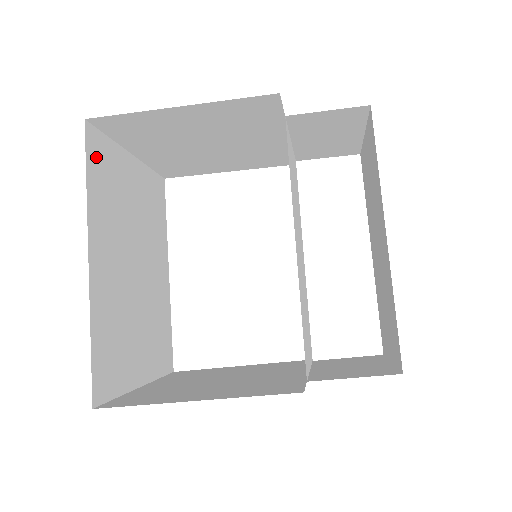
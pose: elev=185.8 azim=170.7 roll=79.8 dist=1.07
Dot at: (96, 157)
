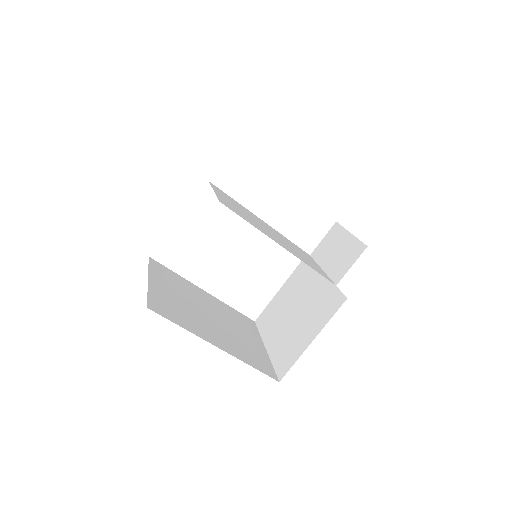
Dot at: (164, 311)
